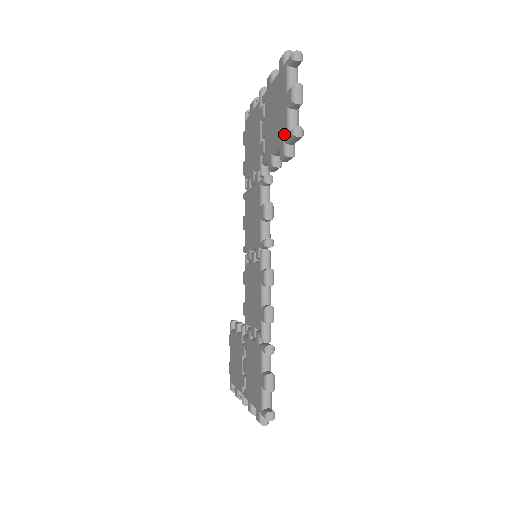
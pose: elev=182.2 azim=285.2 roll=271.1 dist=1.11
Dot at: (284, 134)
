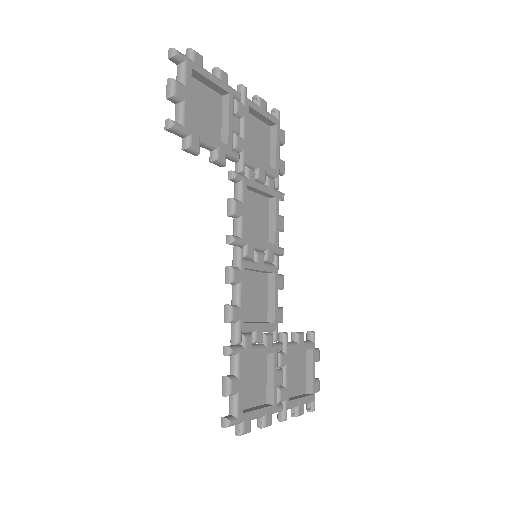
Dot at: occluded
